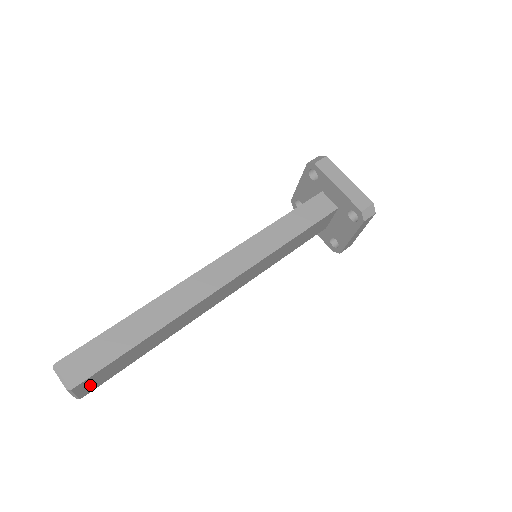
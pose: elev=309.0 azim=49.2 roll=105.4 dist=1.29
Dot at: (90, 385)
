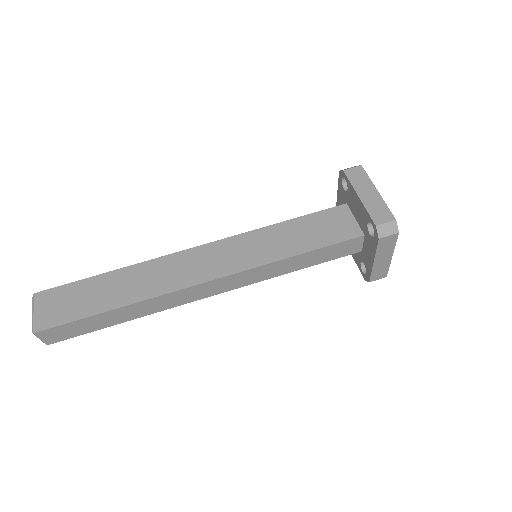
Dot at: occluded
